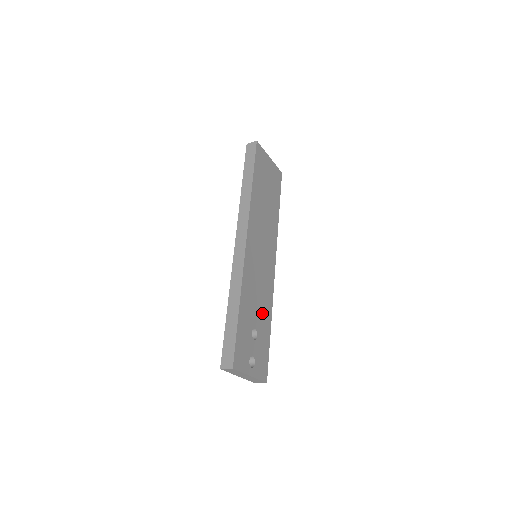
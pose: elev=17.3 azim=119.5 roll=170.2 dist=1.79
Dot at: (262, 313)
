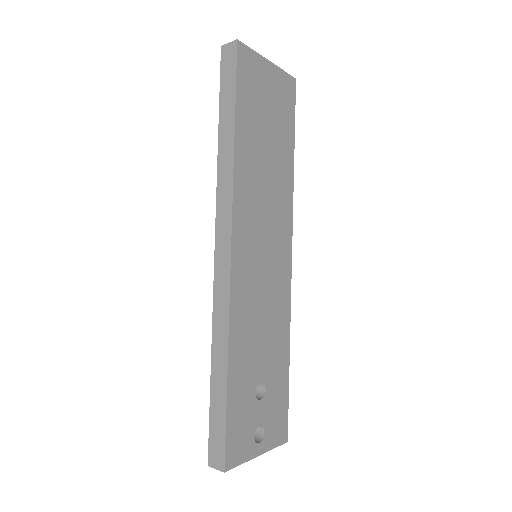
Dot at: (272, 348)
